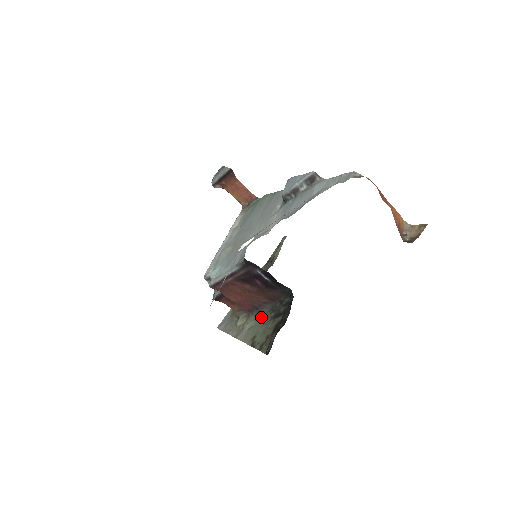
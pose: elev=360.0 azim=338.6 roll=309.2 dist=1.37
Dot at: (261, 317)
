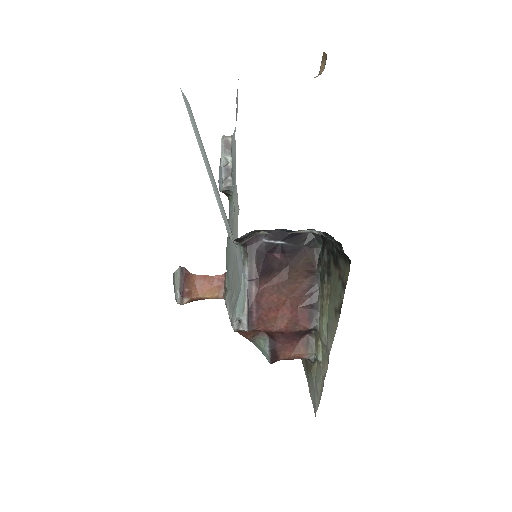
Dot at: (323, 301)
